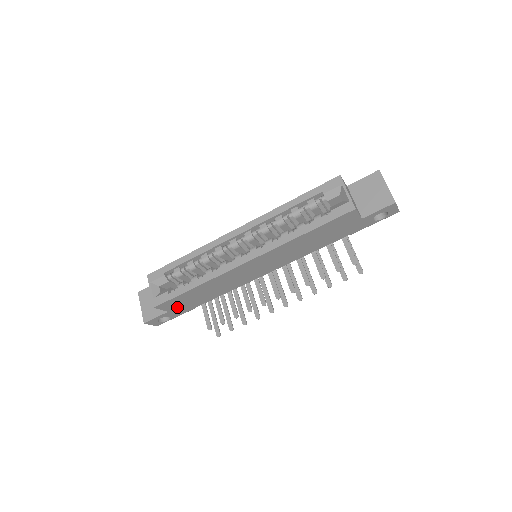
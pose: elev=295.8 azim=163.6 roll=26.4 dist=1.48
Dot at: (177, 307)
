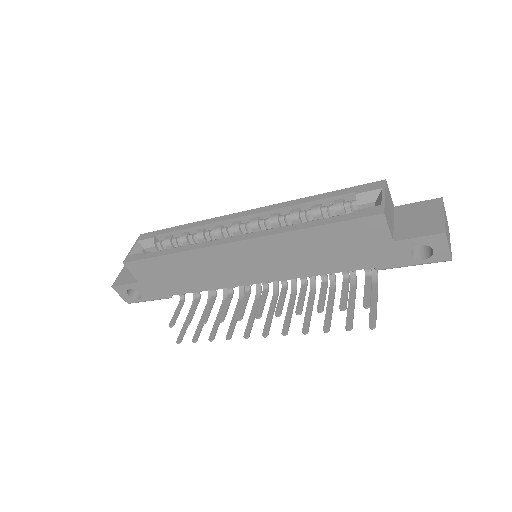
Dot at: (149, 280)
